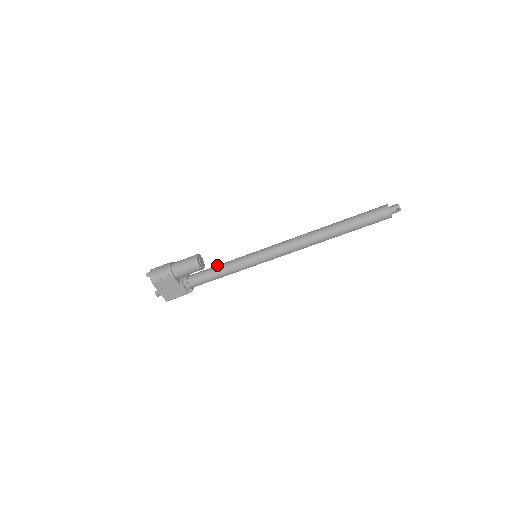
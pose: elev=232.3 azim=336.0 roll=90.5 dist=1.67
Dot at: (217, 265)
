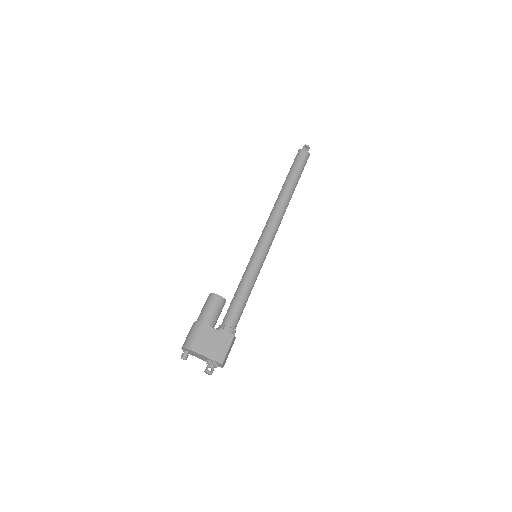
Dot at: (235, 293)
